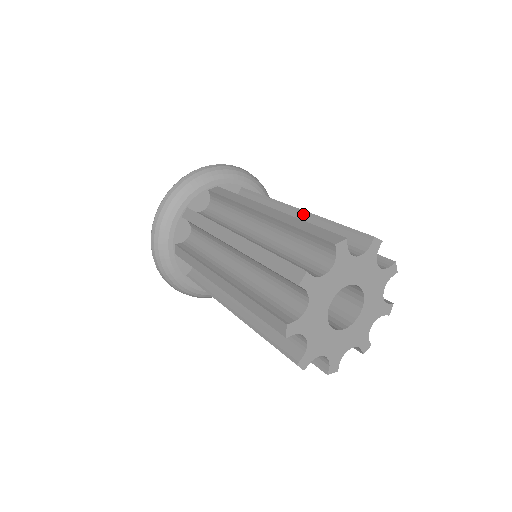
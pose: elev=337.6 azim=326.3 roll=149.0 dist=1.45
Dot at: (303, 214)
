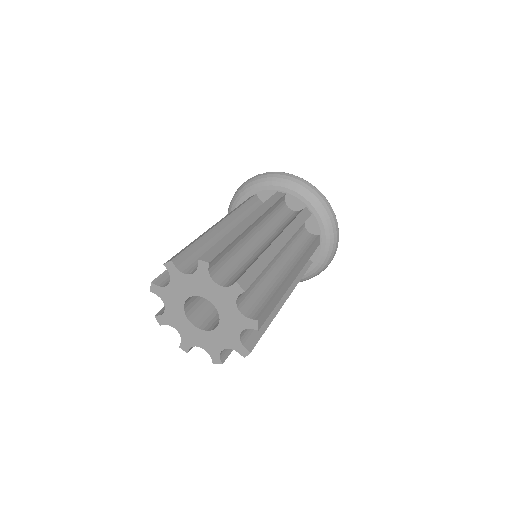
Dot at: (287, 276)
